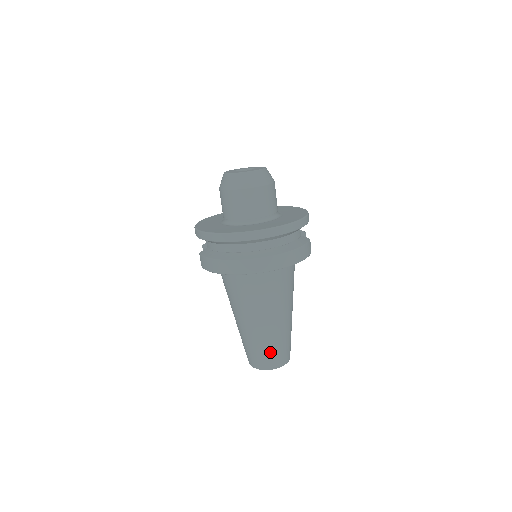
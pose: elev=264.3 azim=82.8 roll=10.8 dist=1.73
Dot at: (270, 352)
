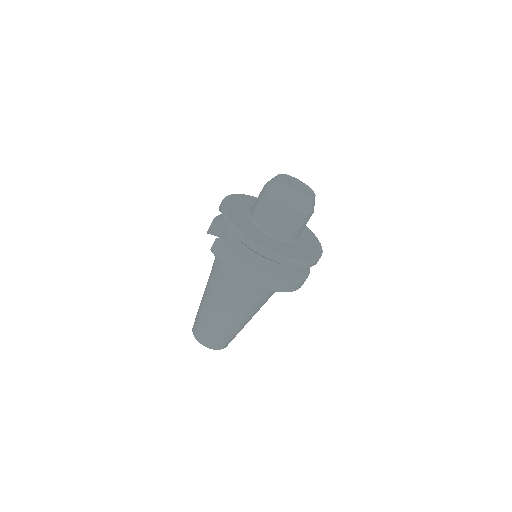
Dot at: (223, 338)
